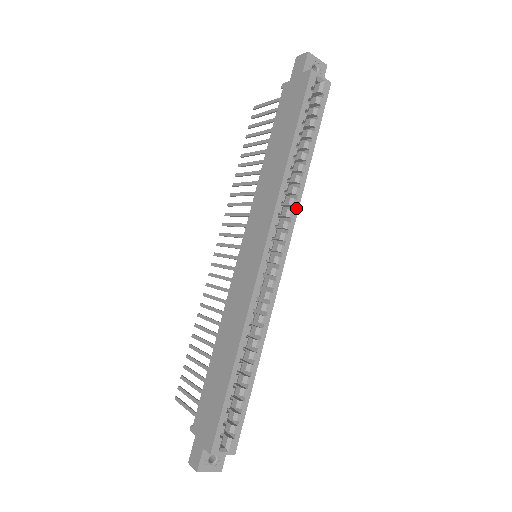
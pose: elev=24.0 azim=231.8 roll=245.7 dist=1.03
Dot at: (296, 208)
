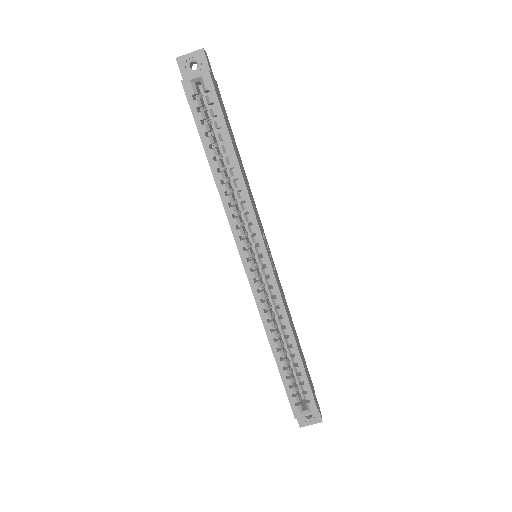
Dot at: (250, 209)
